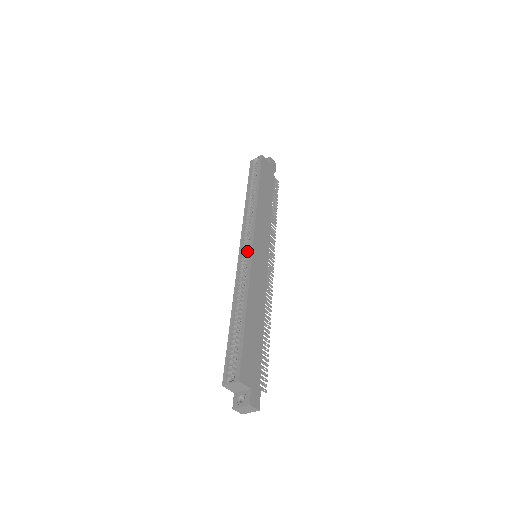
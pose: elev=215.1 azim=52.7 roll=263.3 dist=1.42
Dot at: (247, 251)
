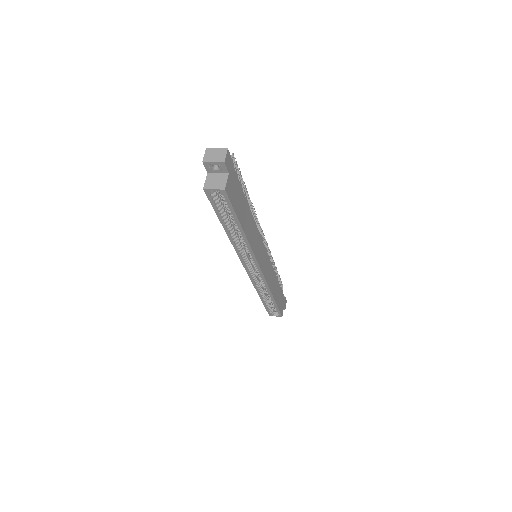
Dot at: (252, 267)
